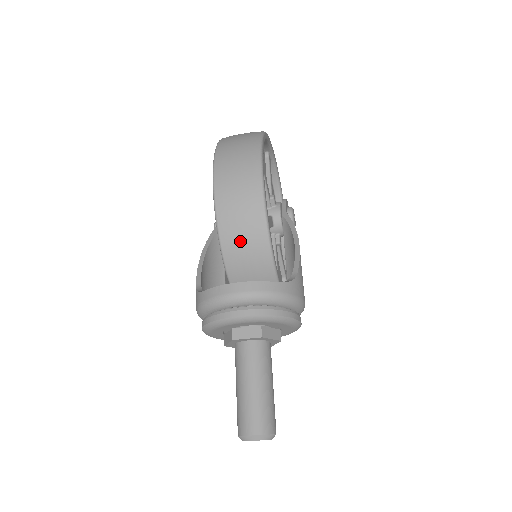
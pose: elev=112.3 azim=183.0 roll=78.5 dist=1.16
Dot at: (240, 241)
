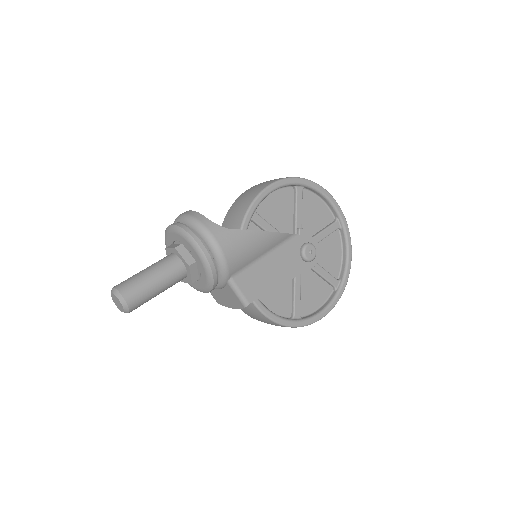
Dot at: (232, 217)
